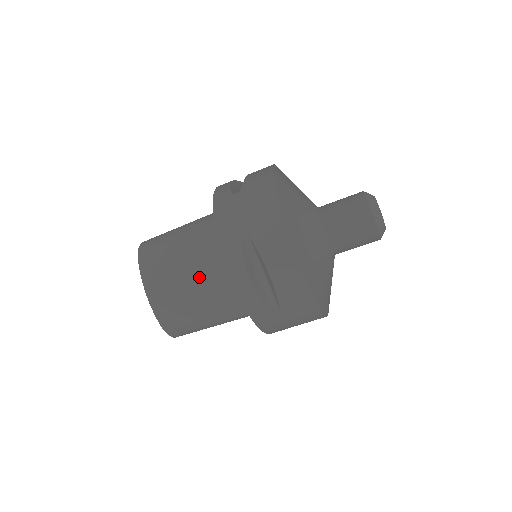
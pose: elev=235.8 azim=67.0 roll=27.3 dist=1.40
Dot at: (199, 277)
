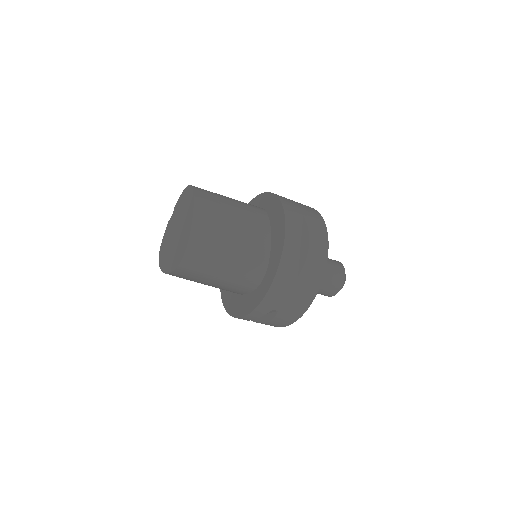
Dot at: (242, 225)
